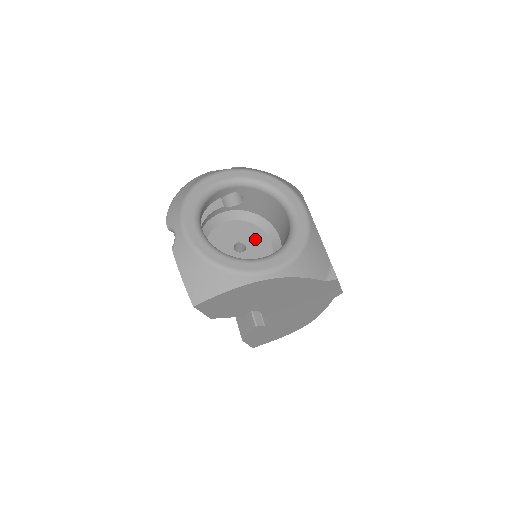
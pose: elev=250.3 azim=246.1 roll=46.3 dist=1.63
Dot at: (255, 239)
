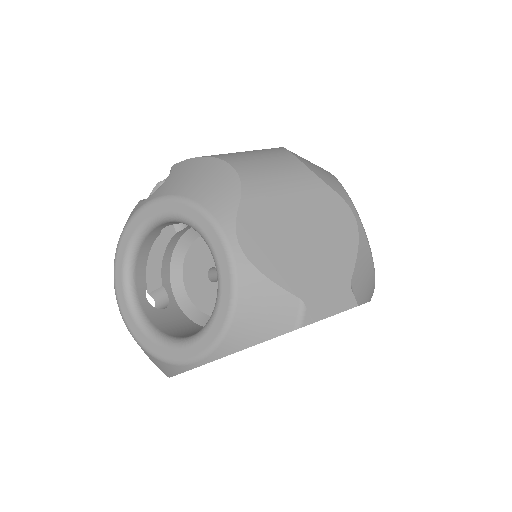
Dot at: occluded
